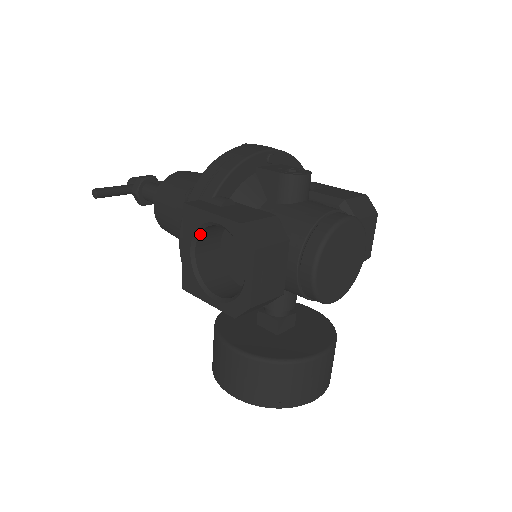
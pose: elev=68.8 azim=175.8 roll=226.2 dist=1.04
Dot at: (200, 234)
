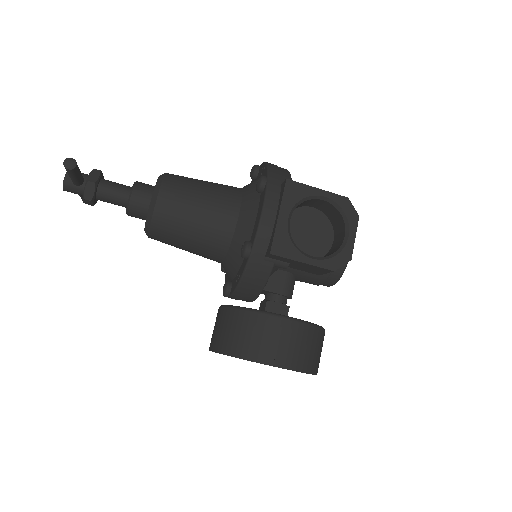
Dot at: occluded
